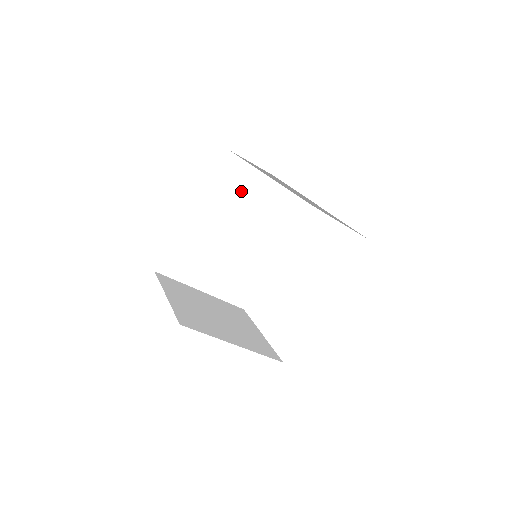
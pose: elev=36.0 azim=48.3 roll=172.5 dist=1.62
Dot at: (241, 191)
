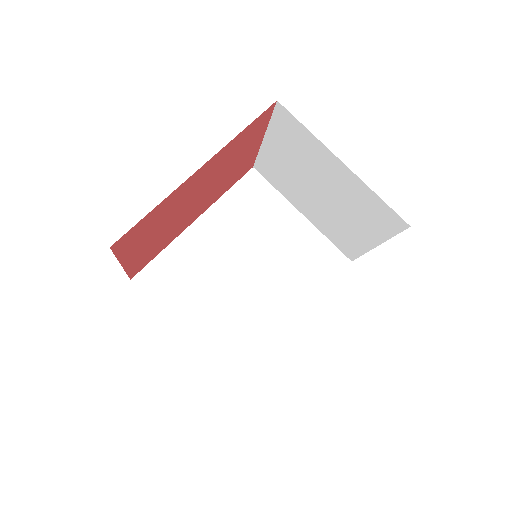
Dot at: (260, 216)
